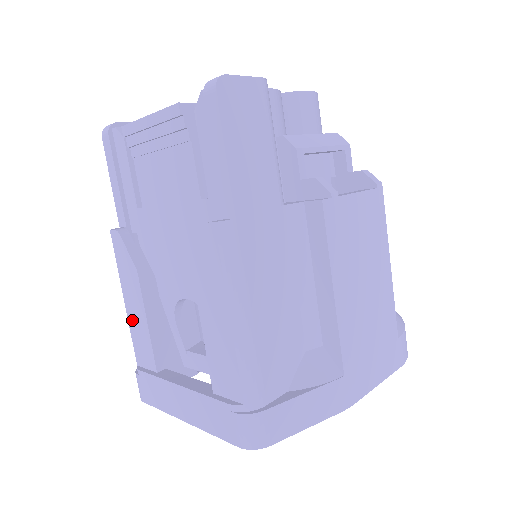
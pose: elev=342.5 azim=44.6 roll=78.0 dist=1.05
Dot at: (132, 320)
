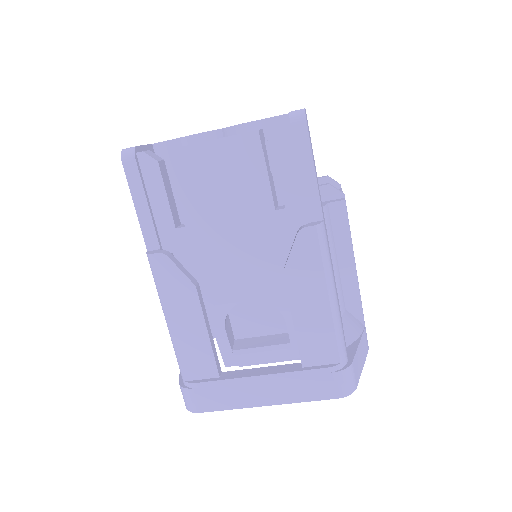
Dot at: (181, 338)
